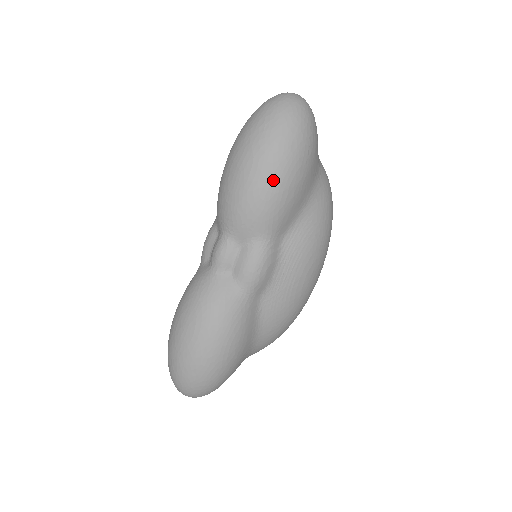
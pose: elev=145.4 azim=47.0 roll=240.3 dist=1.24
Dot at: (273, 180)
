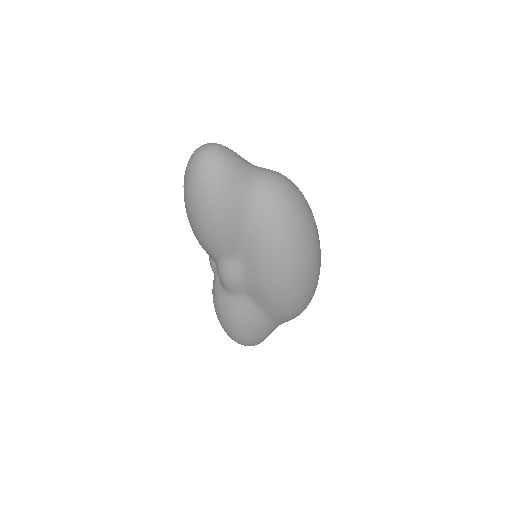
Dot at: (198, 226)
